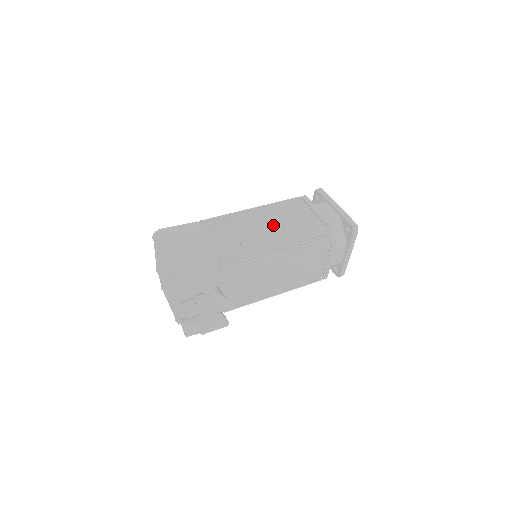
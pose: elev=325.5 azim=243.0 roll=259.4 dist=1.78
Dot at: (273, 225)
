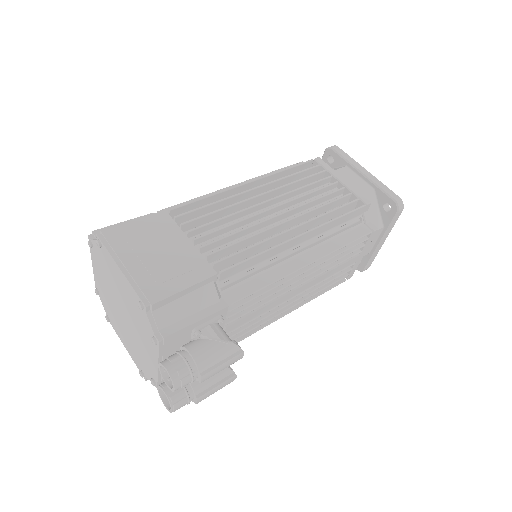
Dot at: (285, 208)
